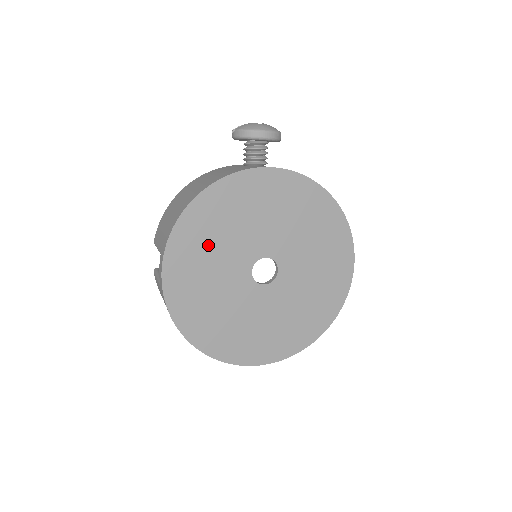
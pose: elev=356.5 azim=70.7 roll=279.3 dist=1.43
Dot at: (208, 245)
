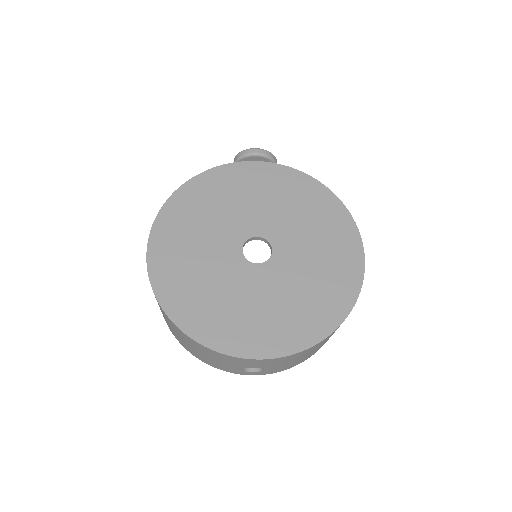
Dot at: (196, 222)
